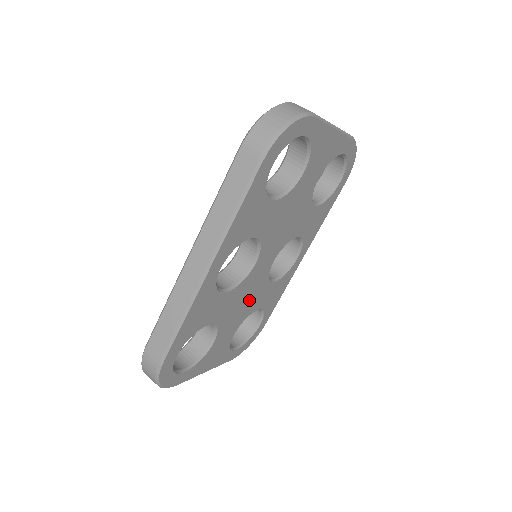
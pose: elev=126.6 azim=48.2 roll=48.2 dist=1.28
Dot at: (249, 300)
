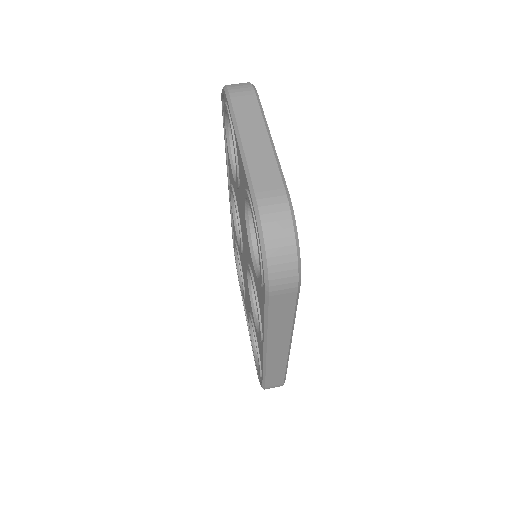
Dot at: occluded
